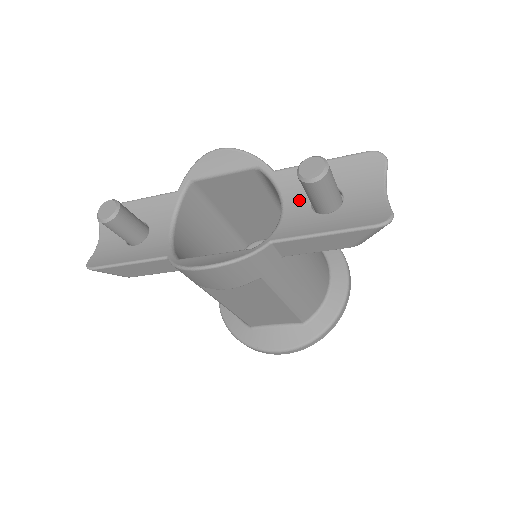
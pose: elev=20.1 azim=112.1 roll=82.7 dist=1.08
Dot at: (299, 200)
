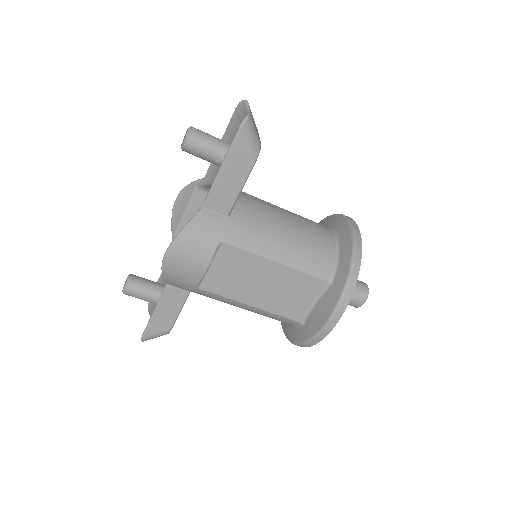
Dot at: occluded
